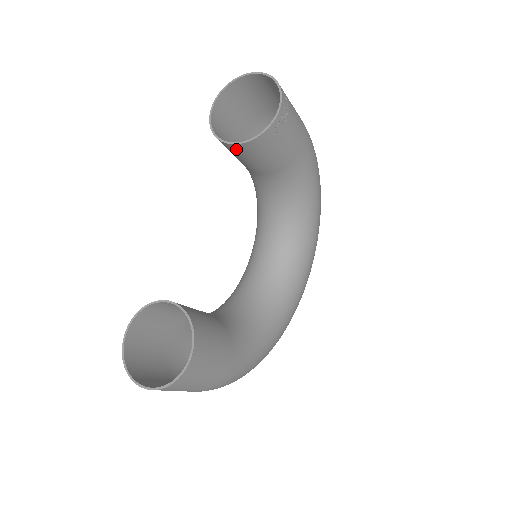
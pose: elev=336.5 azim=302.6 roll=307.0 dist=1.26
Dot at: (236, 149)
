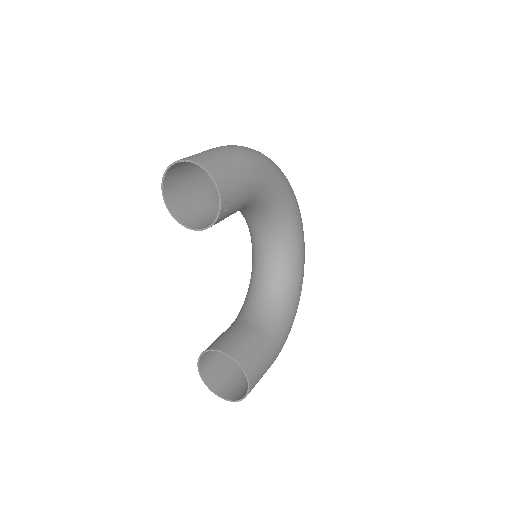
Dot at: occluded
